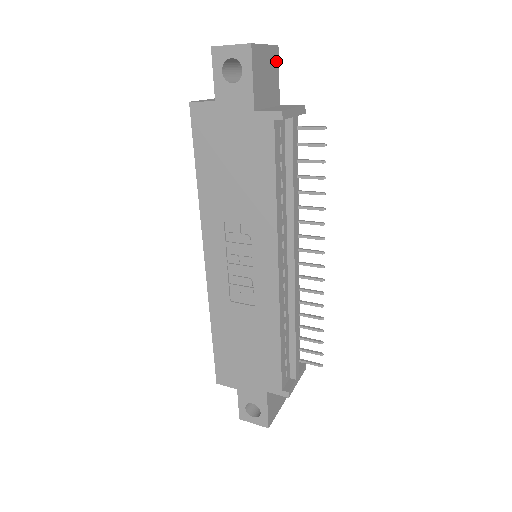
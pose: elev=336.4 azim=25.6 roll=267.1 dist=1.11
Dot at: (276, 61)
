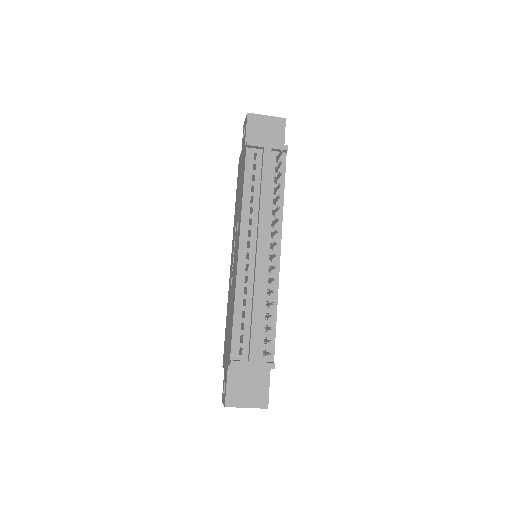
Dot at: (282, 126)
